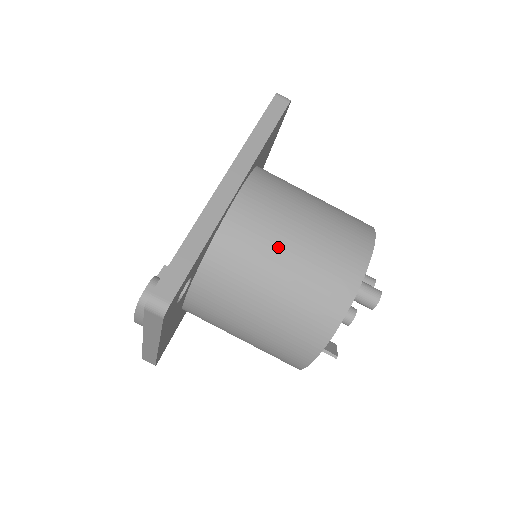
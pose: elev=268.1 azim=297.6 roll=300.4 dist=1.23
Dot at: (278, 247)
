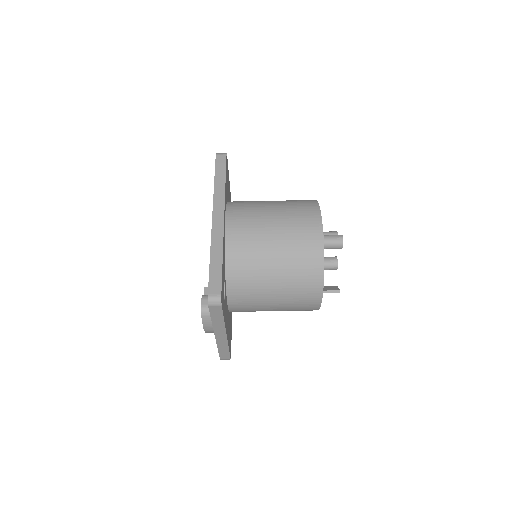
Dot at: (264, 238)
